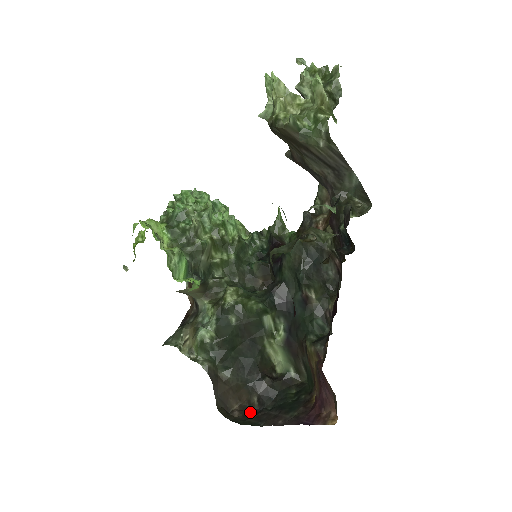
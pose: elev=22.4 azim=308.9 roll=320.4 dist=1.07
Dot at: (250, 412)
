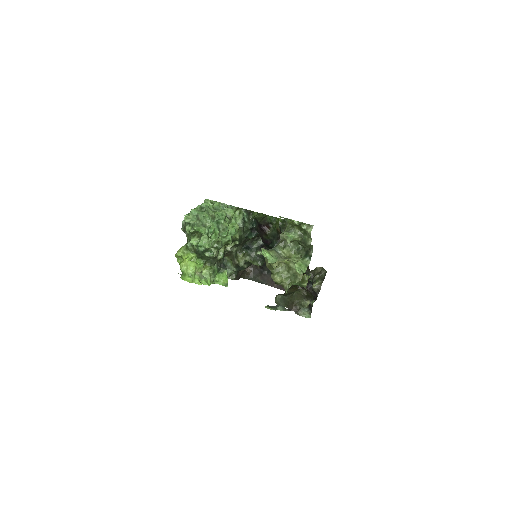
Dot at: (256, 270)
